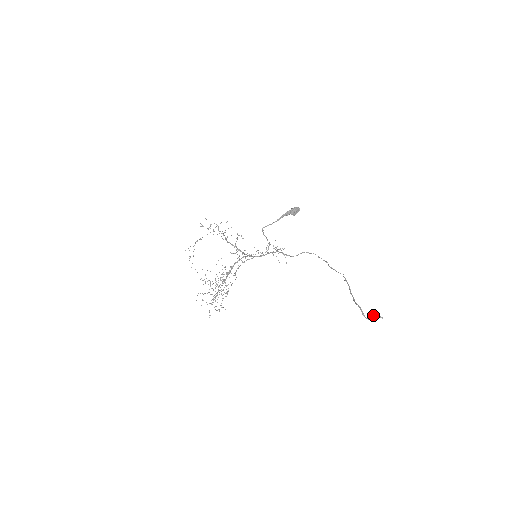
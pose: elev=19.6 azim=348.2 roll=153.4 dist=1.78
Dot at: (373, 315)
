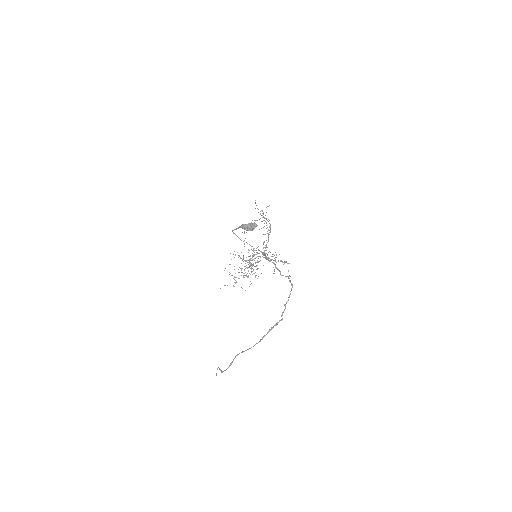
Dot at: (219, 368)
